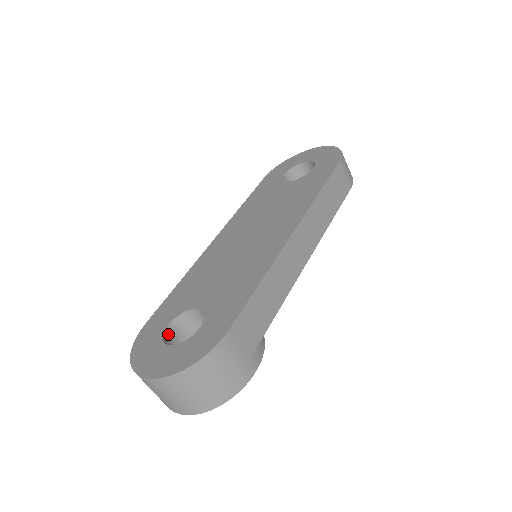
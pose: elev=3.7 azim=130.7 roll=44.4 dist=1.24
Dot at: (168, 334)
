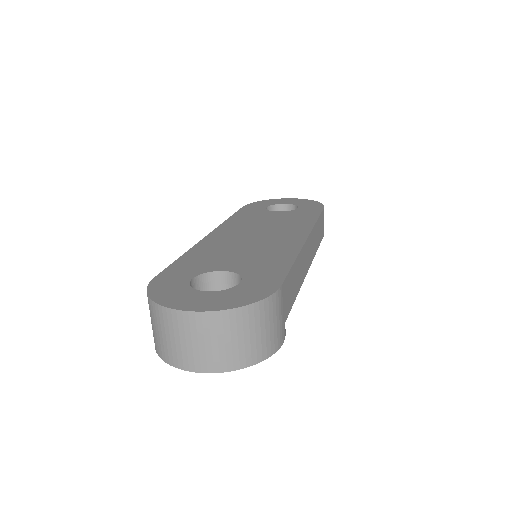
Dot at: occluded
